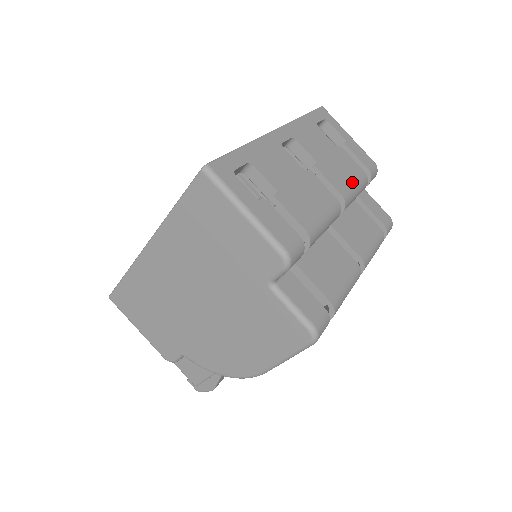
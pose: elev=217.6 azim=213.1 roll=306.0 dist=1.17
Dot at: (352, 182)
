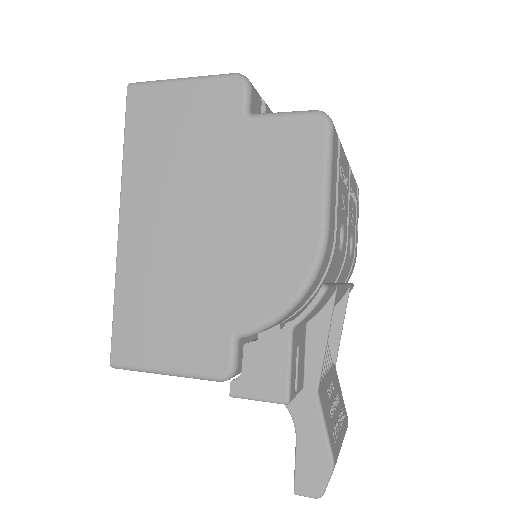
Dot at: occluded
